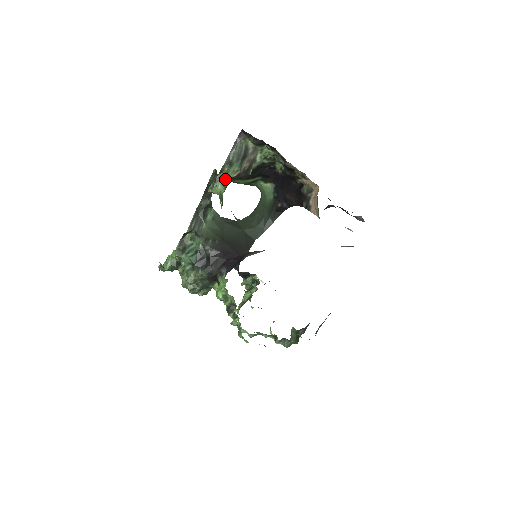
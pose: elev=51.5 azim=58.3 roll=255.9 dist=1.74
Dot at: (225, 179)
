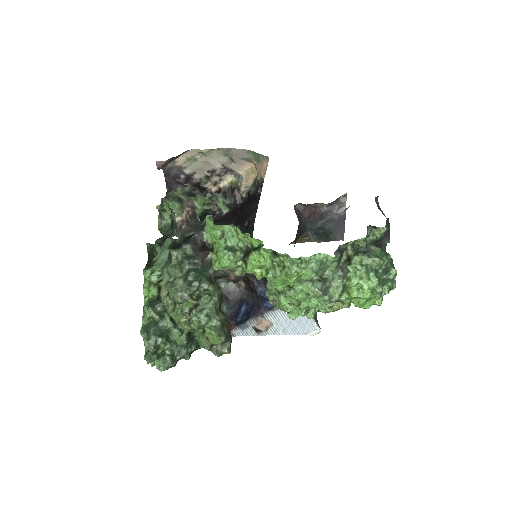
Dot at: occluded
